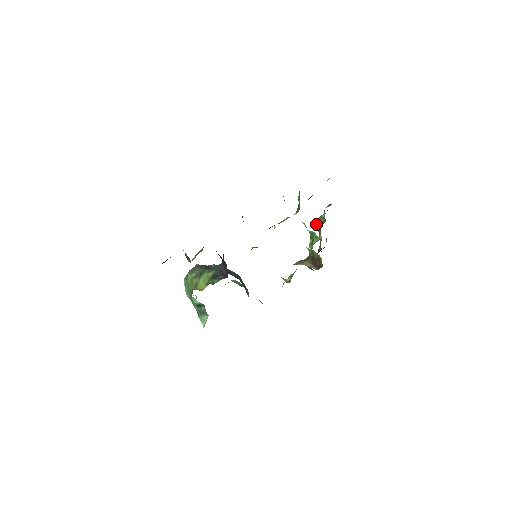
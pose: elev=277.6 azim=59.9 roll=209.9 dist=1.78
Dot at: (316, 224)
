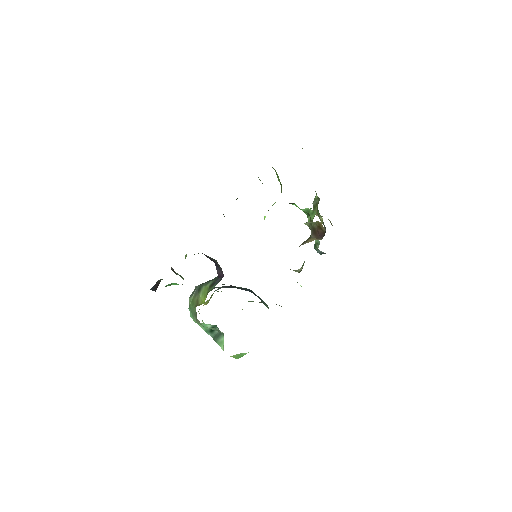
Dot at: (313, 210)
